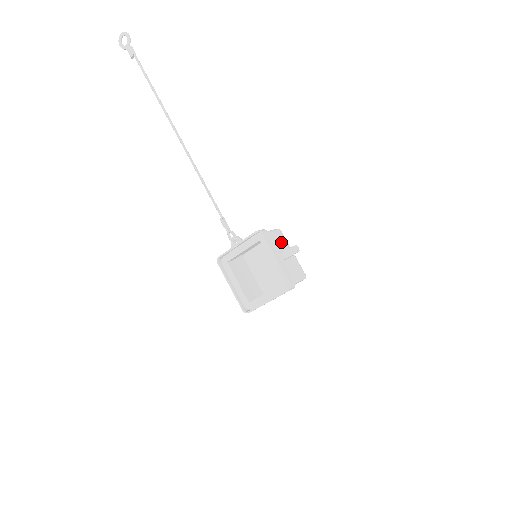
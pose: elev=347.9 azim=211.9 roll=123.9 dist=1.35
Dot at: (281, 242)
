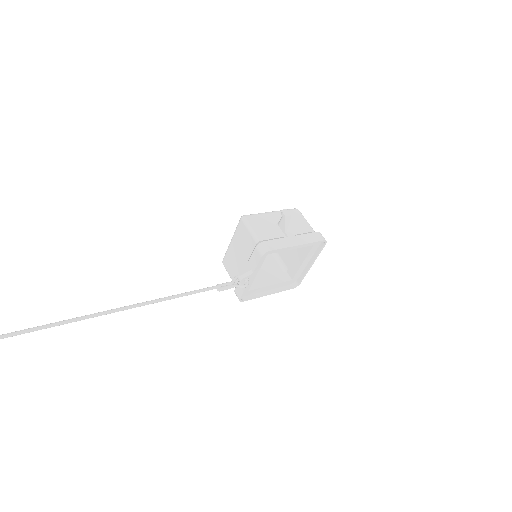
Dot at: (264, 225)
